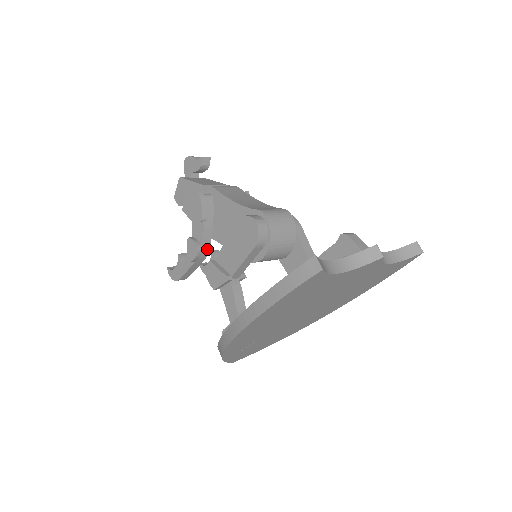
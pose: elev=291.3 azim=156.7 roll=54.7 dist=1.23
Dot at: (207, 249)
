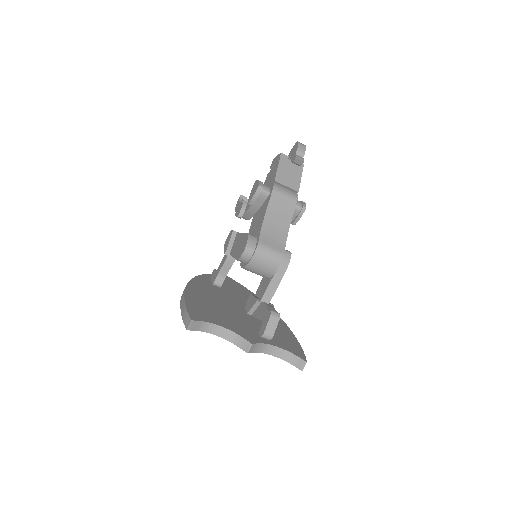
Dot at: (248, 218)
